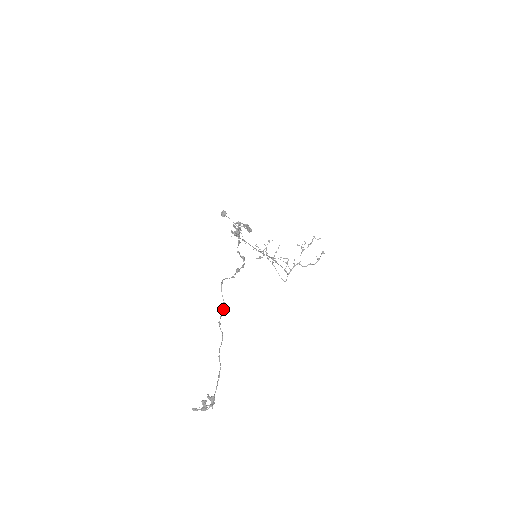
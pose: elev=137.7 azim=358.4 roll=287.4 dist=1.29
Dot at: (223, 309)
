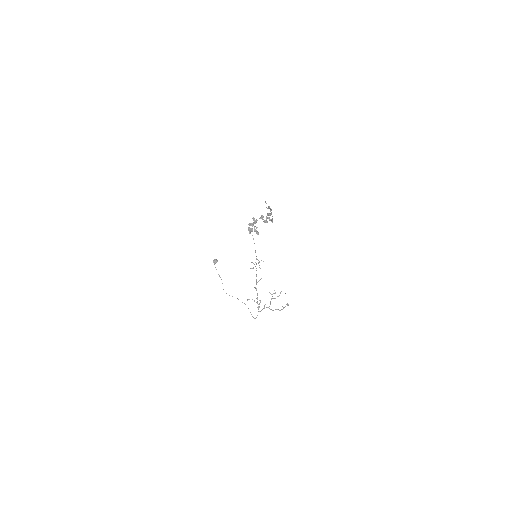
Dot at: occluded
